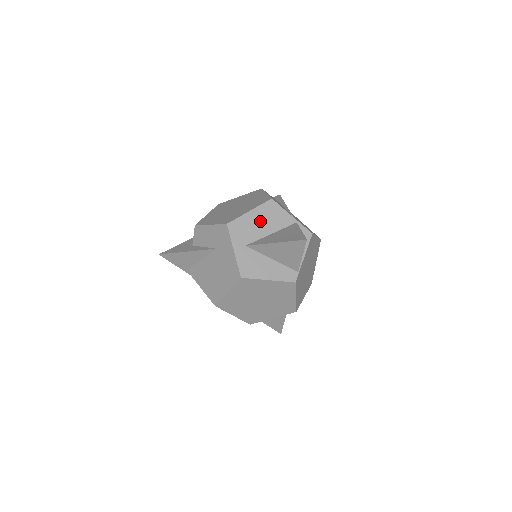
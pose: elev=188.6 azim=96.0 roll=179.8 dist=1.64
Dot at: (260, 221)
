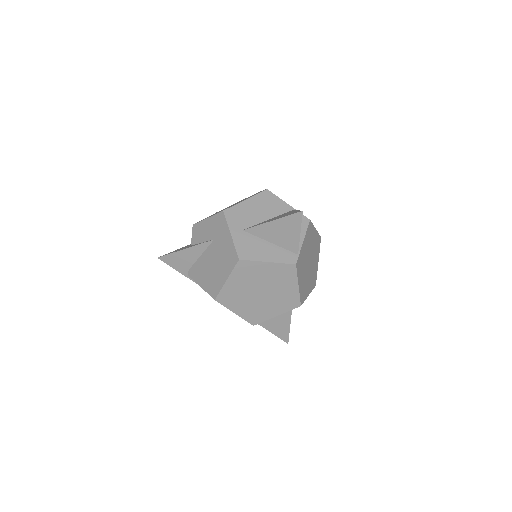
Dot at: (256, 208)
